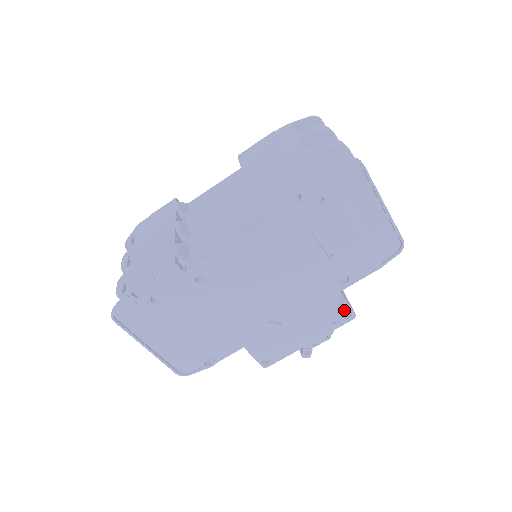
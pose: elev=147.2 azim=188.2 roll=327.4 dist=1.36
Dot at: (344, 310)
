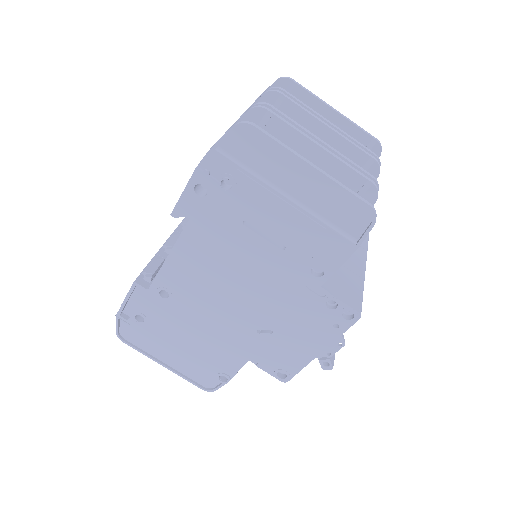
Dot at: (339, 309)
